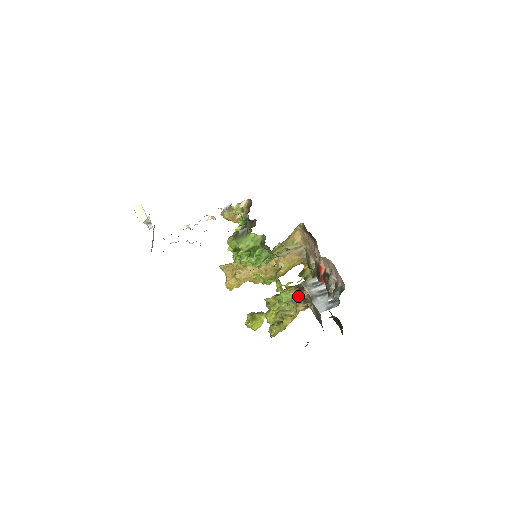
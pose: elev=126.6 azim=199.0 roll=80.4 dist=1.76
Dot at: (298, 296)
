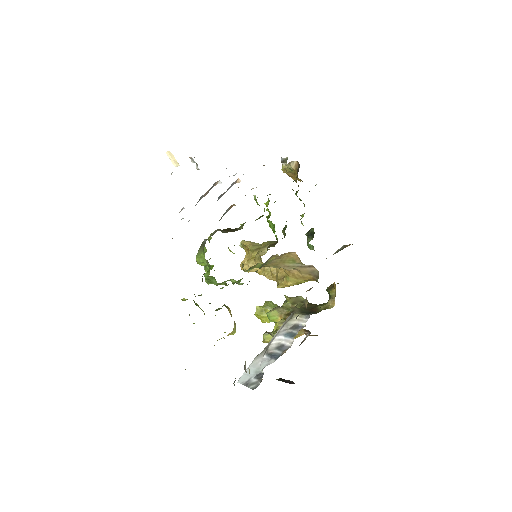
Dot at: (278, 328)
